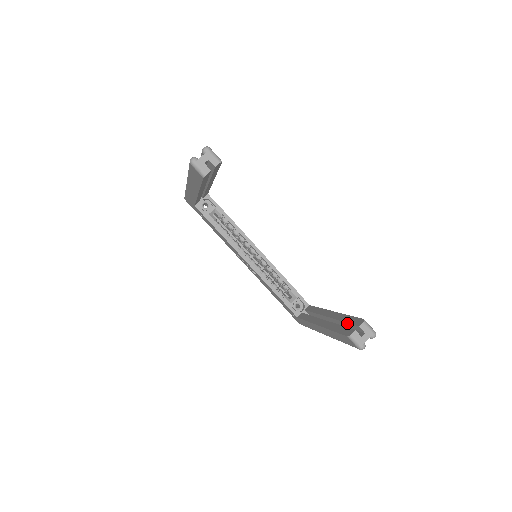
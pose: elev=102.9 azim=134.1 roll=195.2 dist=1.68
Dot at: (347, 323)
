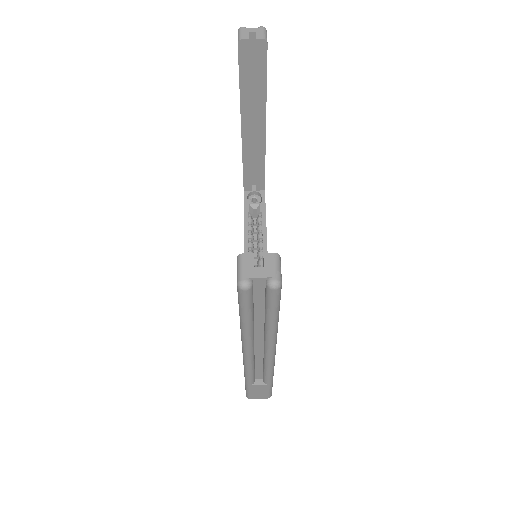
Dot at: occluded
